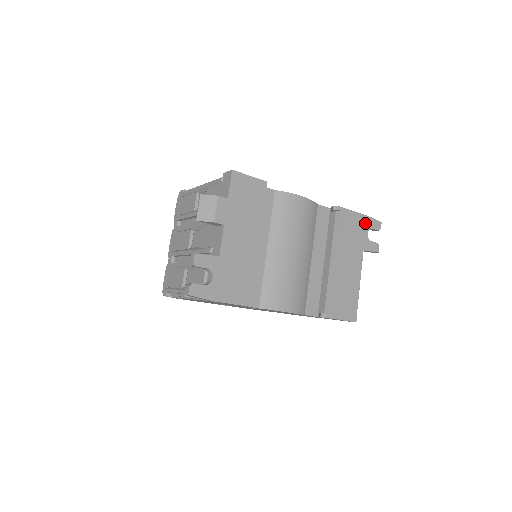
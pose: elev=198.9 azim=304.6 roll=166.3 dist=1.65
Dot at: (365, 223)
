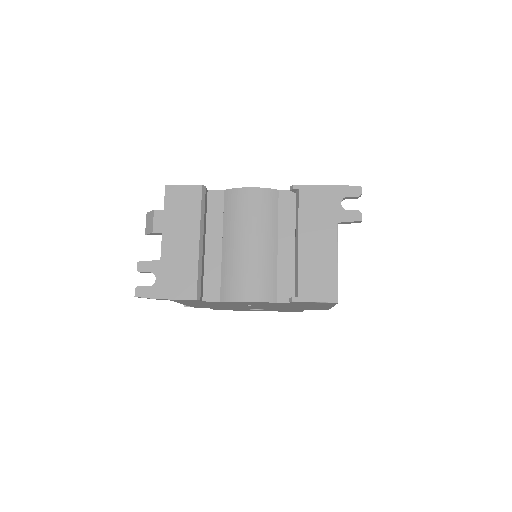
Dot at: (335, 193)
